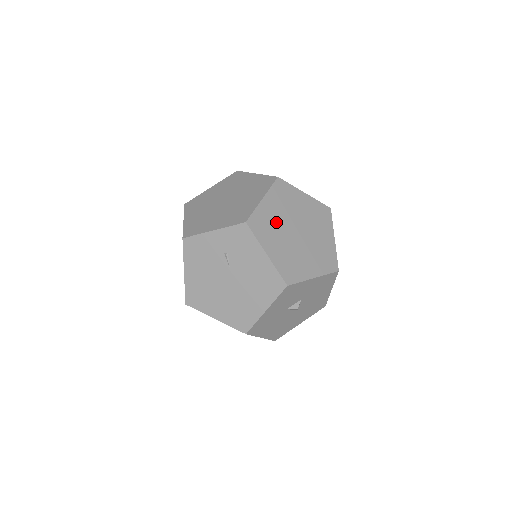
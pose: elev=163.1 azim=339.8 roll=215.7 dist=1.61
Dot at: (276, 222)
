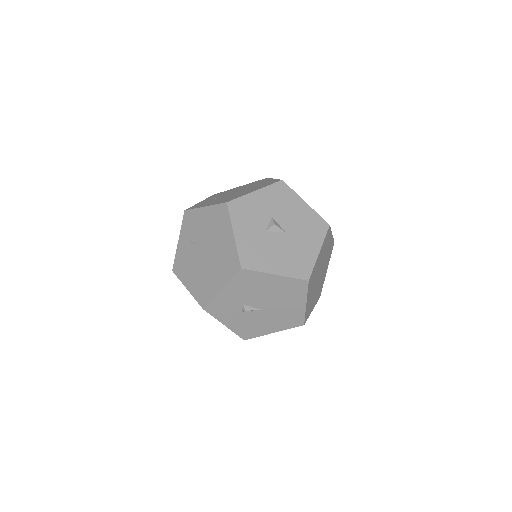
Dot at: occluded
